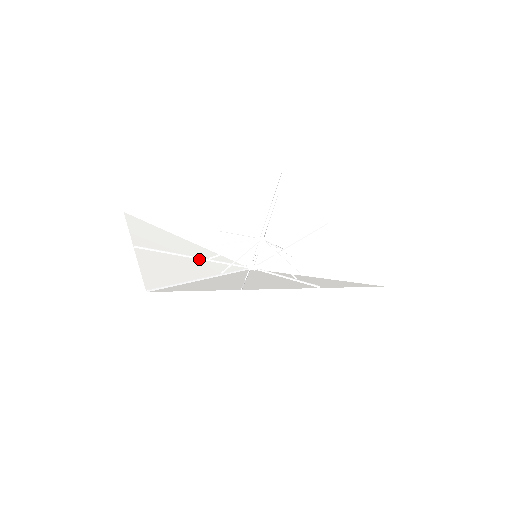
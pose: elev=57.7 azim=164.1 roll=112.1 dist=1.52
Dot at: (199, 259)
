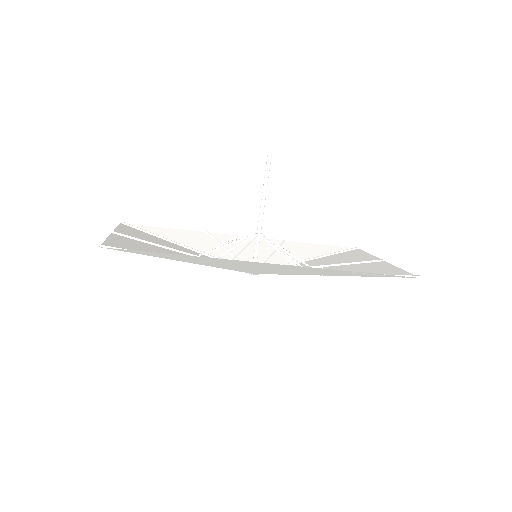
Dot at: (187, 255)
